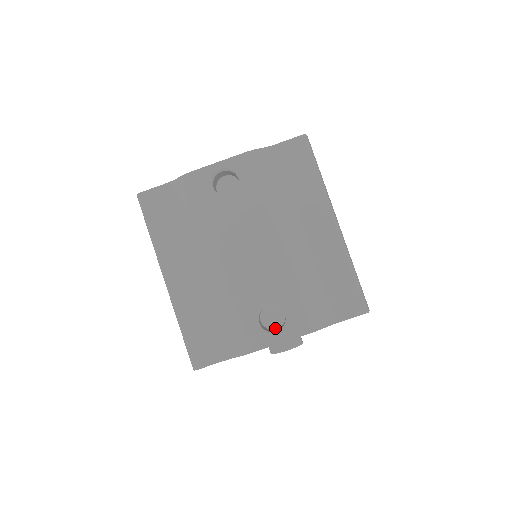
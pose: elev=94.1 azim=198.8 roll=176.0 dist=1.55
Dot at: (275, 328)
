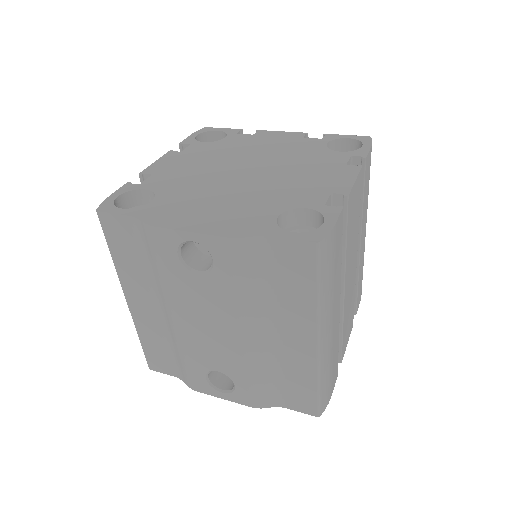
Dot at: occluded
